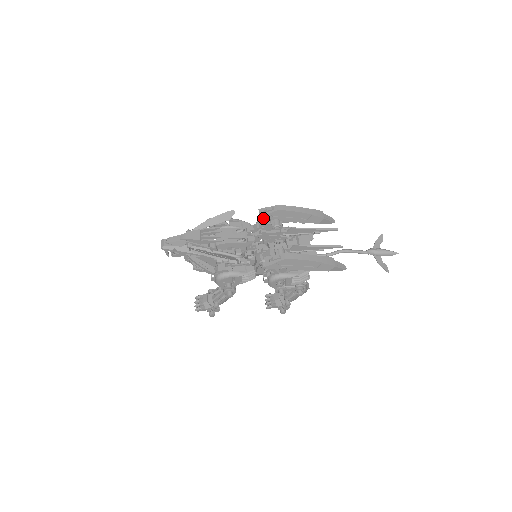
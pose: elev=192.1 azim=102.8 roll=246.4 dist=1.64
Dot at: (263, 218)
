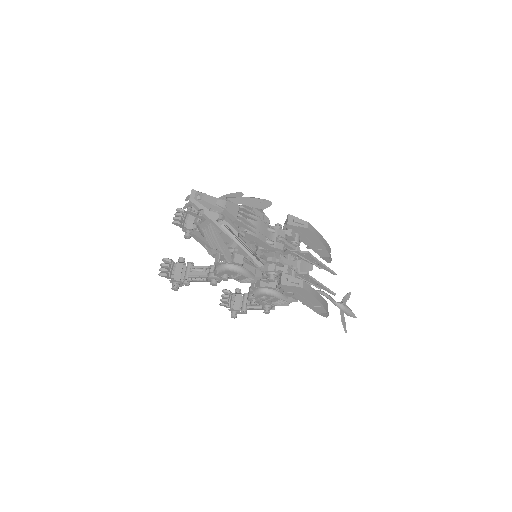
Dot at: (289, 226)
